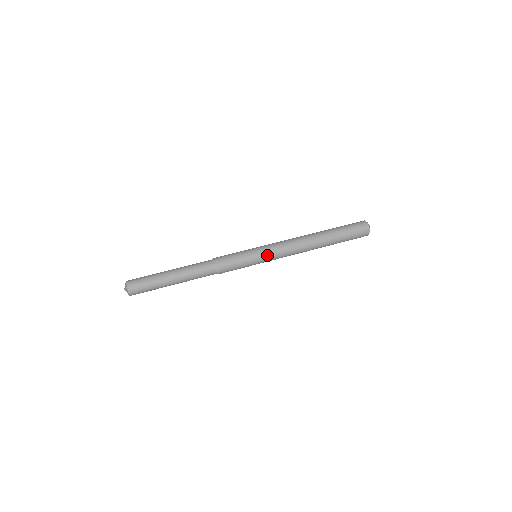
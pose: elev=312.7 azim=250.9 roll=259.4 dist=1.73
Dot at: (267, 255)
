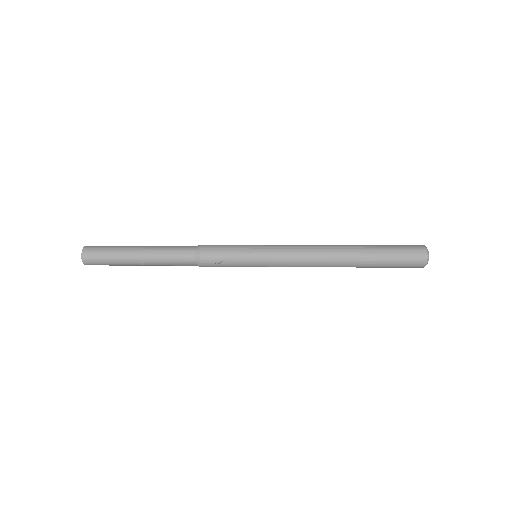
Dot at: (269, 255)
